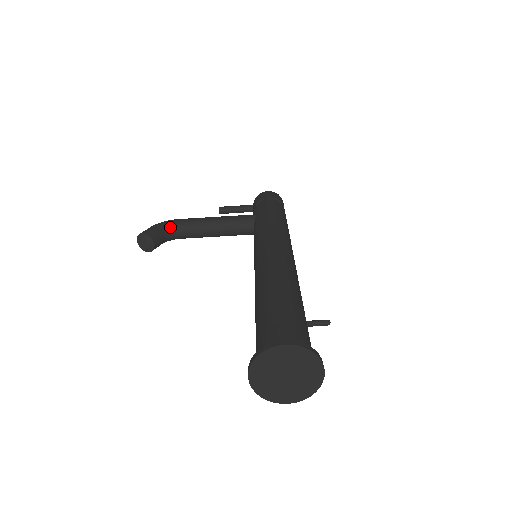
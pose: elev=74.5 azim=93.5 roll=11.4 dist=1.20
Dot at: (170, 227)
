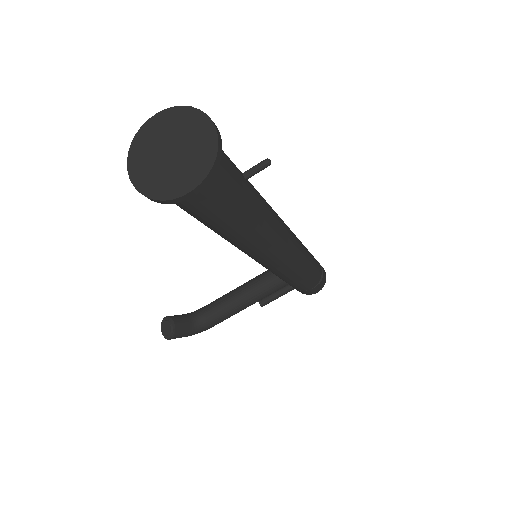
Dot at: (196, 312)
